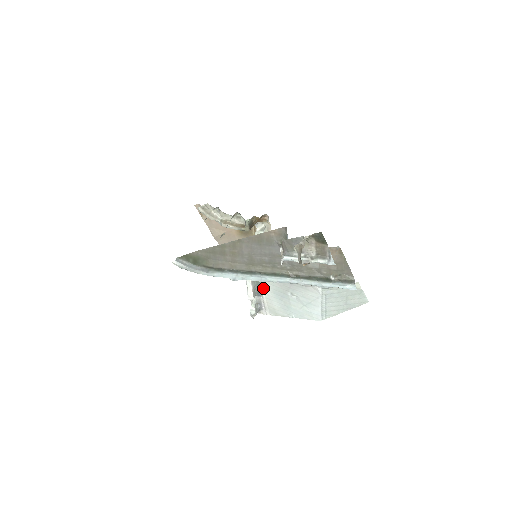
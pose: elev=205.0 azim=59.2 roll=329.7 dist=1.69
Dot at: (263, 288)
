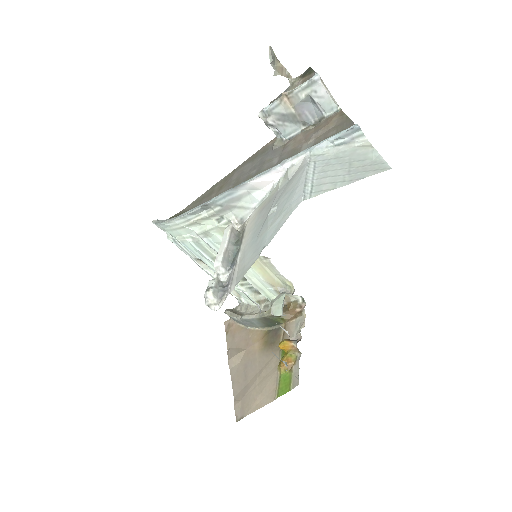
Dot at: (242, 249)
